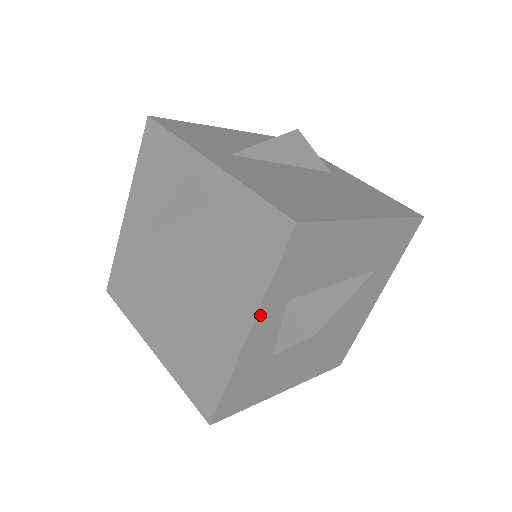
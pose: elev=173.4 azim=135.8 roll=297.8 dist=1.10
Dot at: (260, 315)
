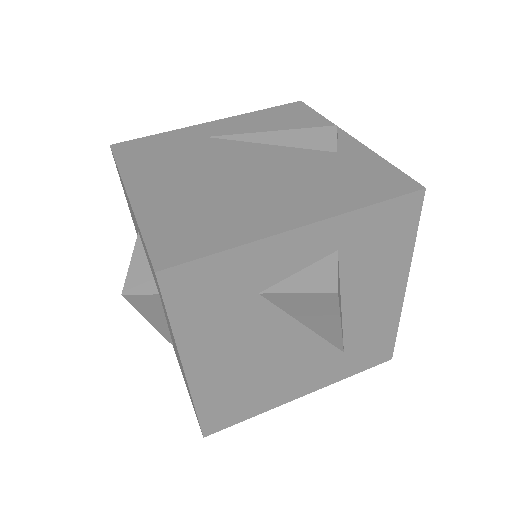
Dot at: (328, 223)
